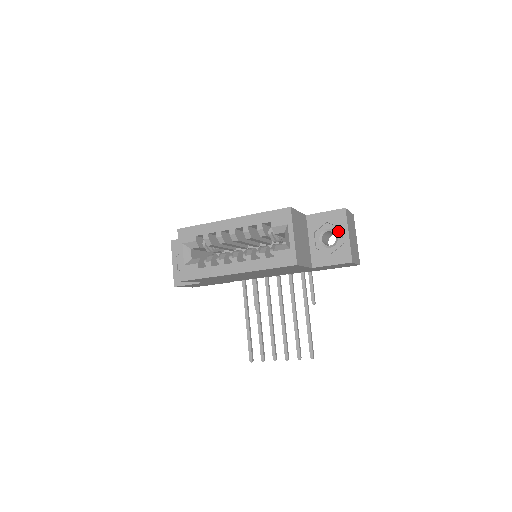
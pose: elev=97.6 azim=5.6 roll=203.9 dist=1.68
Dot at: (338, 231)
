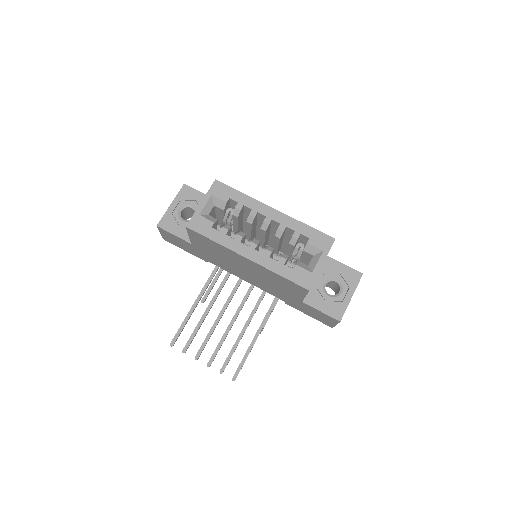
Dot at: (345, 288)
